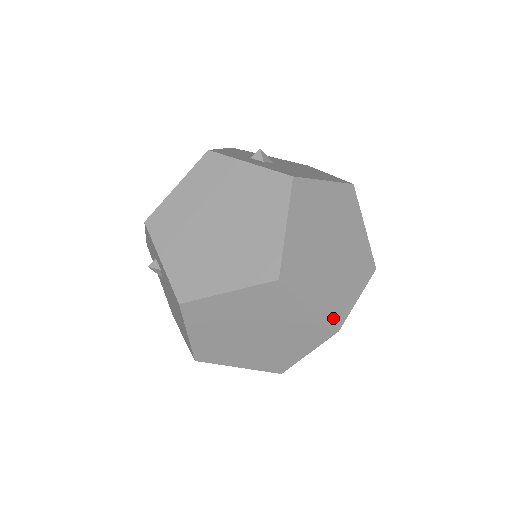
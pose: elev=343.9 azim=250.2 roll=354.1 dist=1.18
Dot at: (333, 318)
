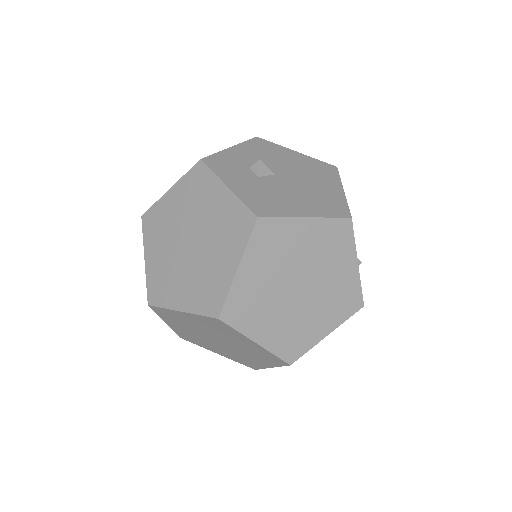
Dot at: (286, 353)
